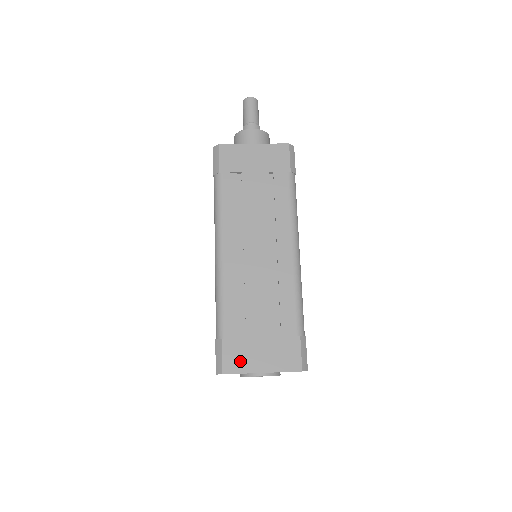
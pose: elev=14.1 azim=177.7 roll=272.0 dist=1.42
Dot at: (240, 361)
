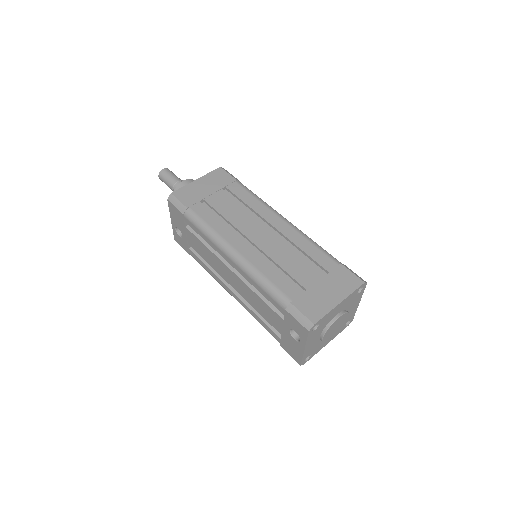
Dot at: (318, 307)
